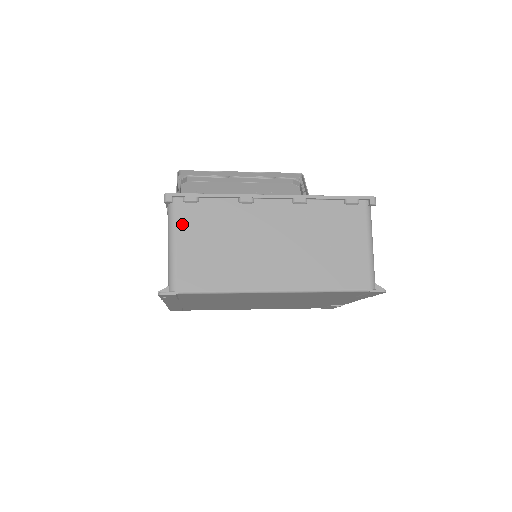
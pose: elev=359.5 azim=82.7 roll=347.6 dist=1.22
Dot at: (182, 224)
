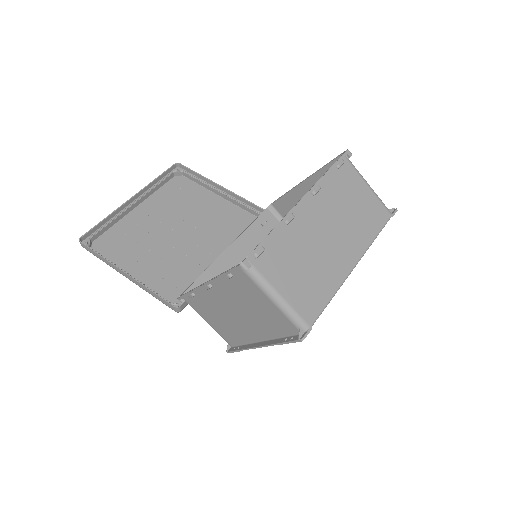
Dot at: (270, 276)
